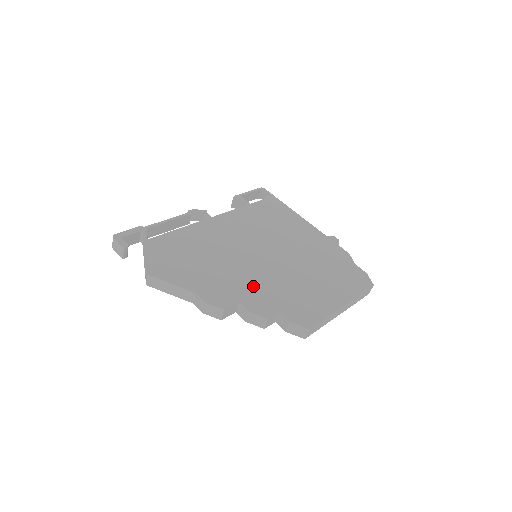
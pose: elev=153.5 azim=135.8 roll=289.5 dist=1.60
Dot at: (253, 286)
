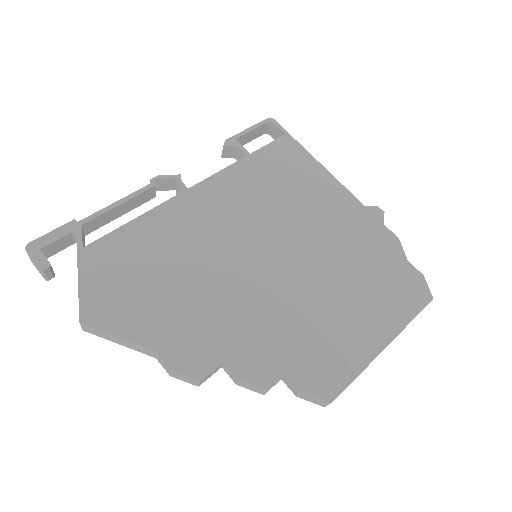
Dot at: (248, 325)
